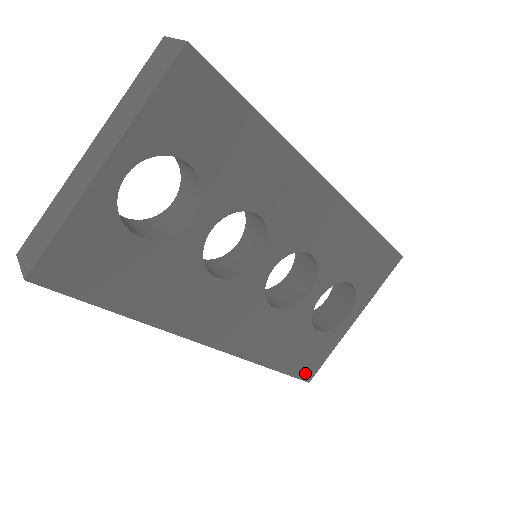
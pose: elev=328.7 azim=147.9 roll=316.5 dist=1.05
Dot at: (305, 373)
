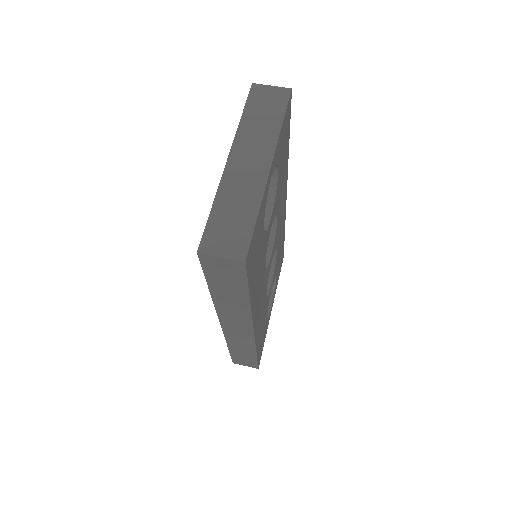
Dot at: (259, 359)
